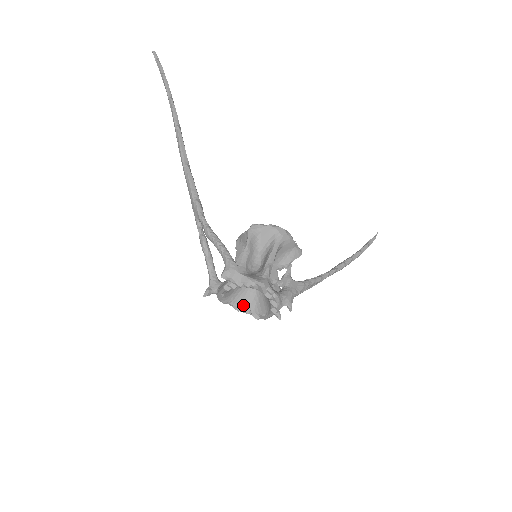
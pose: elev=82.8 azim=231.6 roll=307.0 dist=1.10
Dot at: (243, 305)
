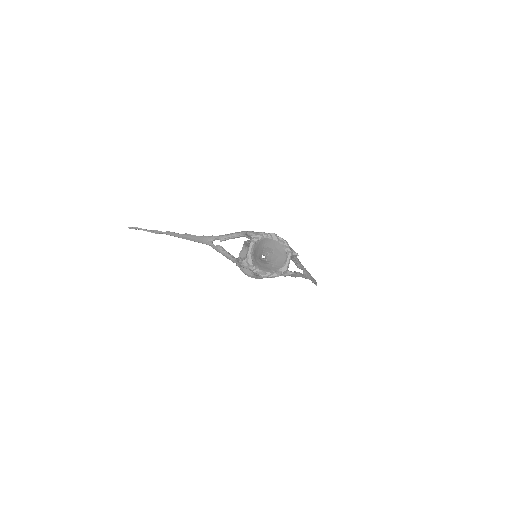
Dot at: (266, 270)
